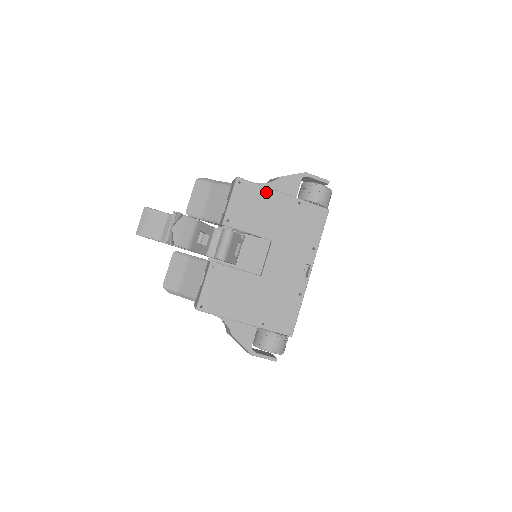
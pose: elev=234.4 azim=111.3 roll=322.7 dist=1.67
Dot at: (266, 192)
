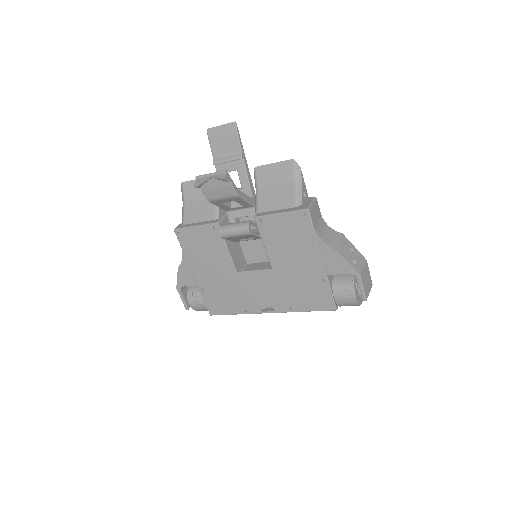
Dot at: (313, 244)
